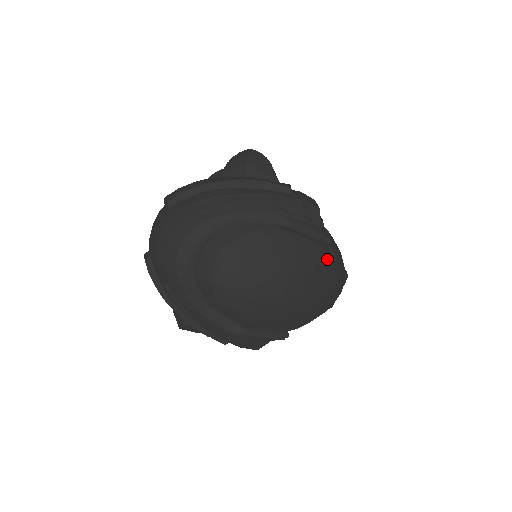
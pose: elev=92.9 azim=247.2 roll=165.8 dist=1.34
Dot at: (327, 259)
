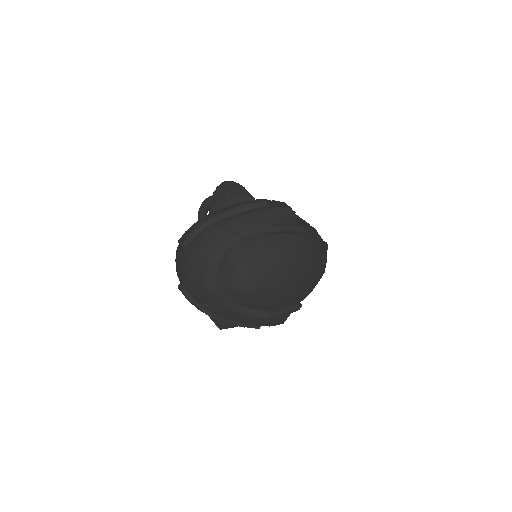
Dot at: (309, 242)
